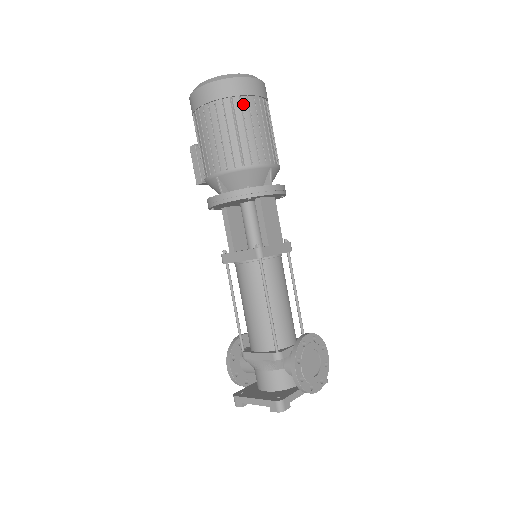
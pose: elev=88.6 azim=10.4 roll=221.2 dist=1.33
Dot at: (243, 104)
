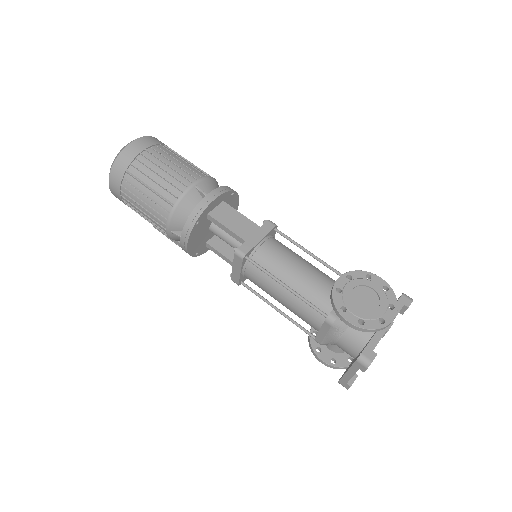
Dot at: (137, 167)
